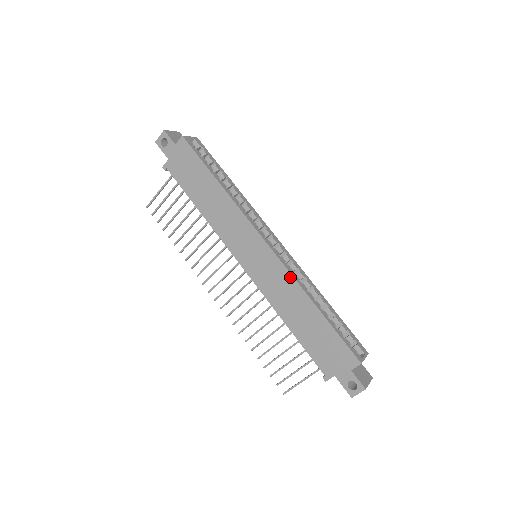
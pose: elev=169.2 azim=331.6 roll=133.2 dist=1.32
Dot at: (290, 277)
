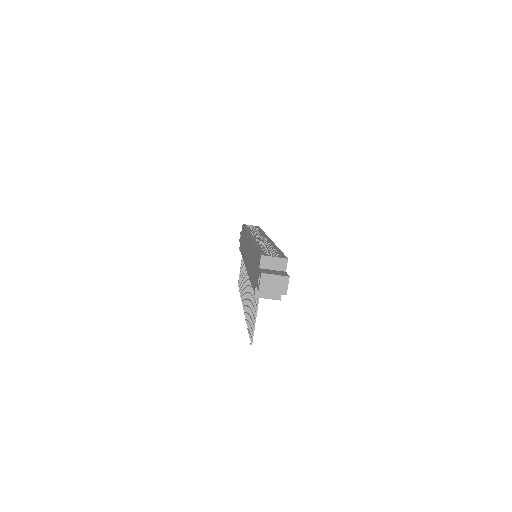
Dot at: occluded
